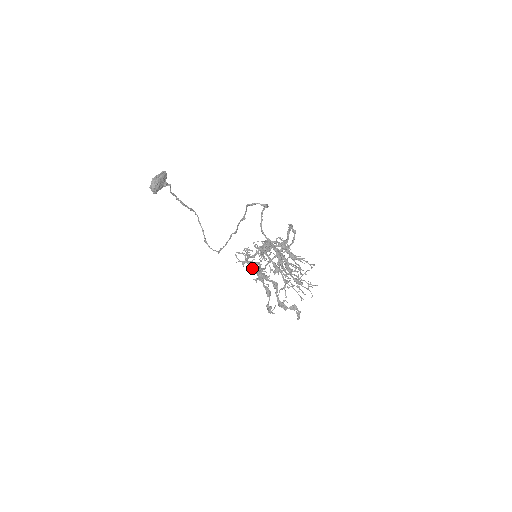
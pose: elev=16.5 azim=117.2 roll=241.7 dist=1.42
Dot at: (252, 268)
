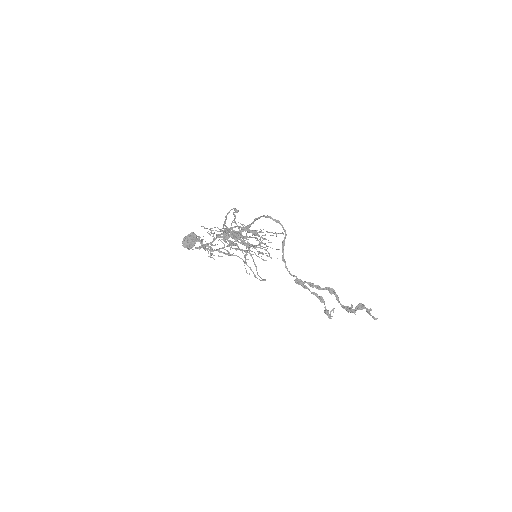
Dot at: (203, 248)
